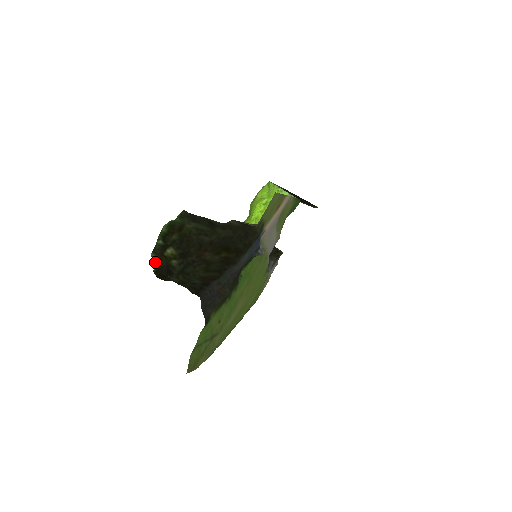
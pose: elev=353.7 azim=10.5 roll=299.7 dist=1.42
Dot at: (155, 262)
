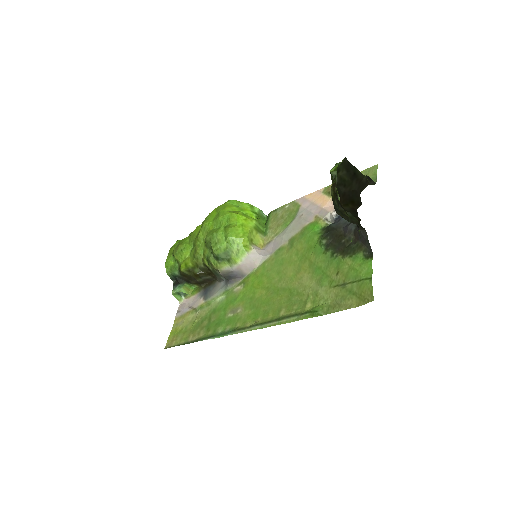
Dot at: (337, 194)
